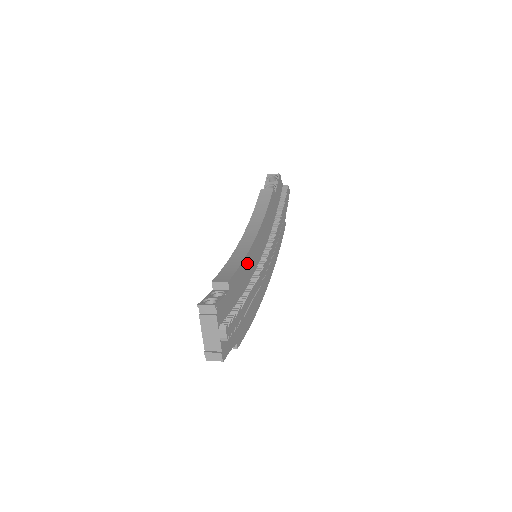
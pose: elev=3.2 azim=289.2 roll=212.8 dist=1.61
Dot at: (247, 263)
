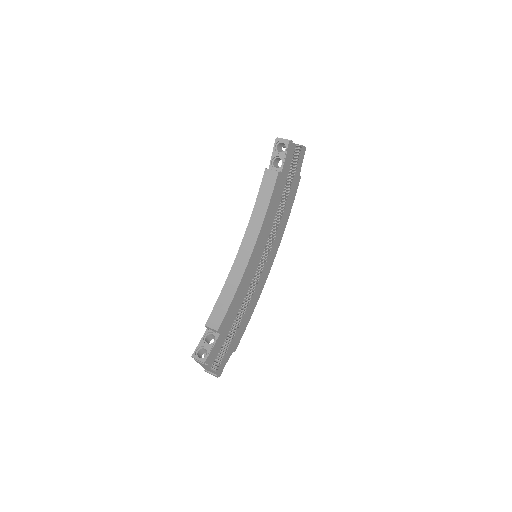
Dot at: (241, 288)
